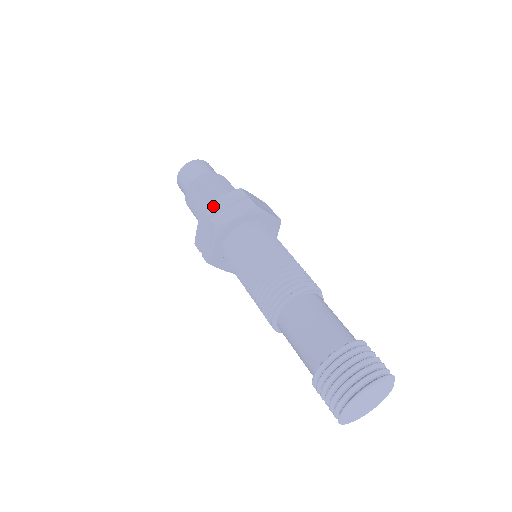
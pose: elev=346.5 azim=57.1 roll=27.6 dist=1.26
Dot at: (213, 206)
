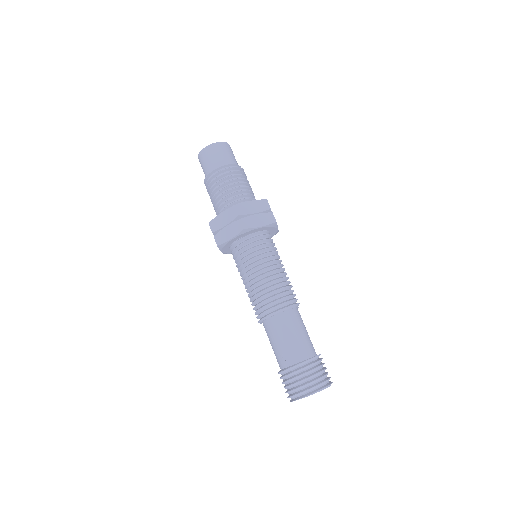
Dot at: (244, 207)
